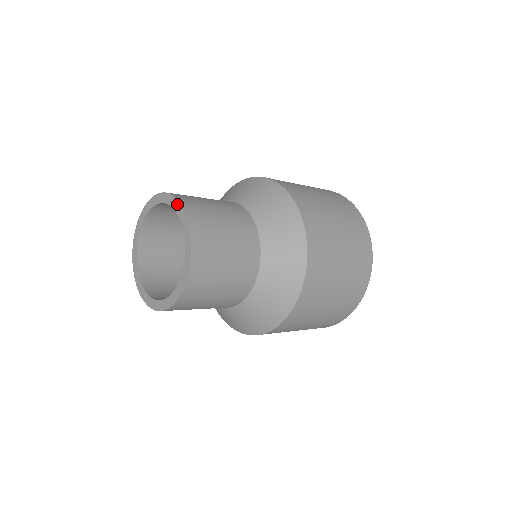
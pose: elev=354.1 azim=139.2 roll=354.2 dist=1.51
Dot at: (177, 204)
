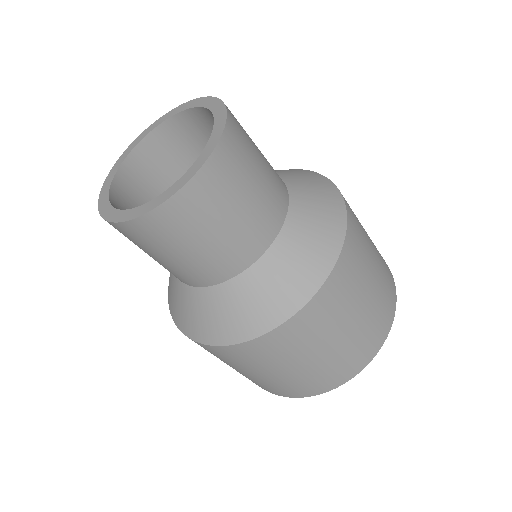
Dot at: (220, 106)
